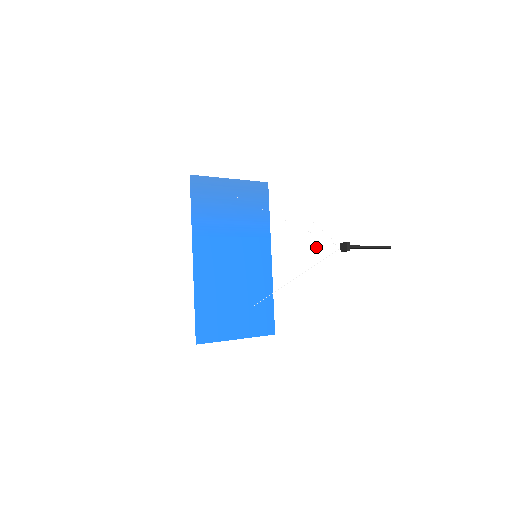
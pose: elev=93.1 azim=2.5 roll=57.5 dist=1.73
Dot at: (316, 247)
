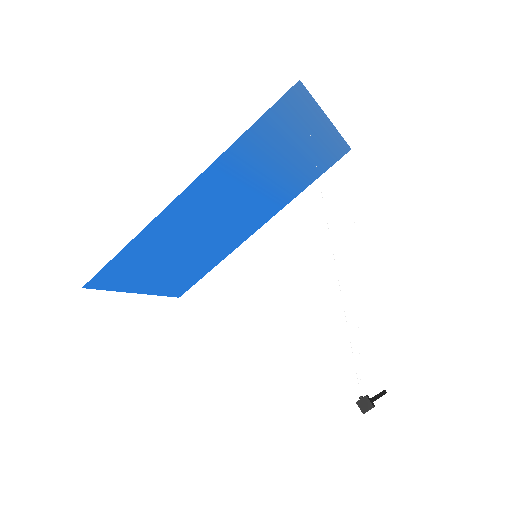
Dot at: (330, 336)
